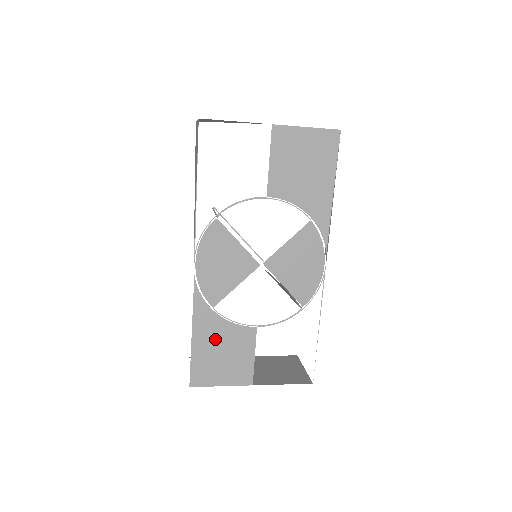
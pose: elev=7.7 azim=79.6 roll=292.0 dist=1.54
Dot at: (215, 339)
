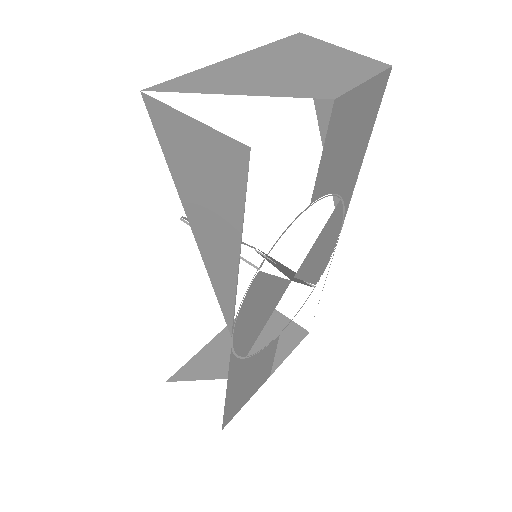
Dot at: (245, 377)
